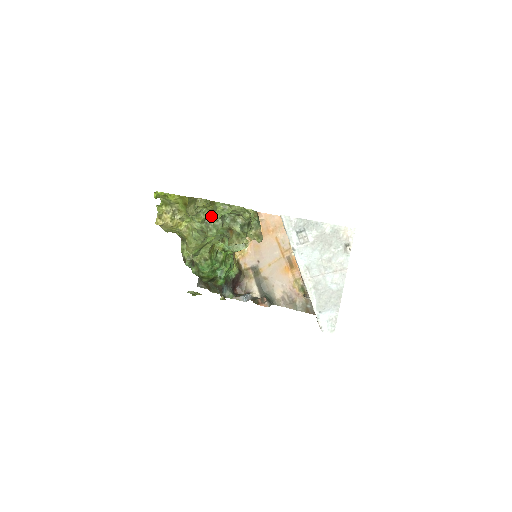
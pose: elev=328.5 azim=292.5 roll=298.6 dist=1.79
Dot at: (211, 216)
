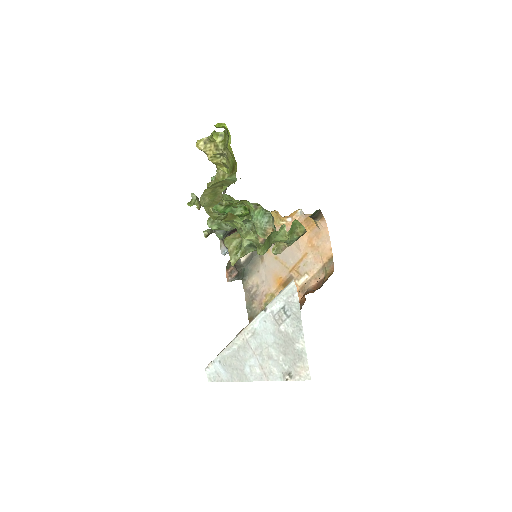
Dot at: occluded
